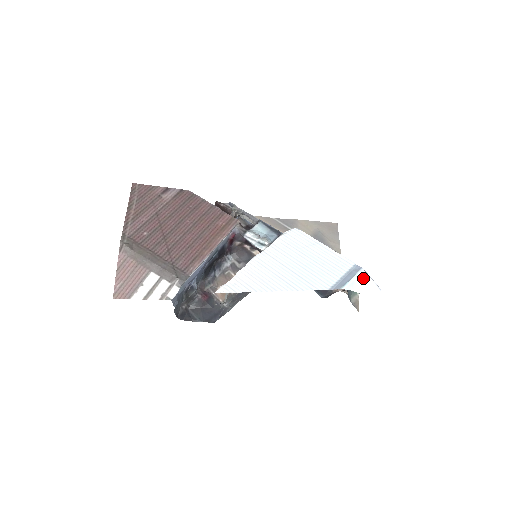
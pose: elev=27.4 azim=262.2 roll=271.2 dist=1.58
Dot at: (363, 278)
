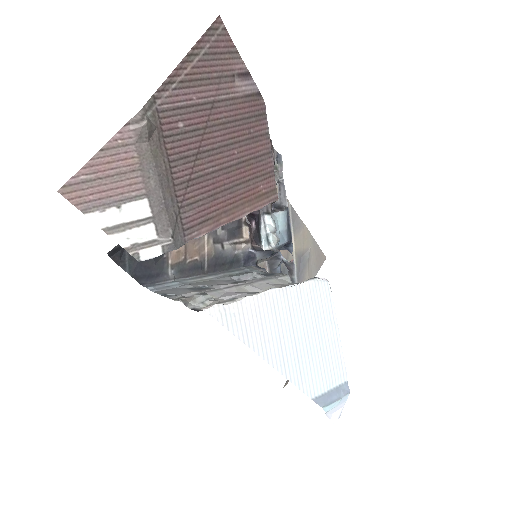
Dot at: (342, 403)
